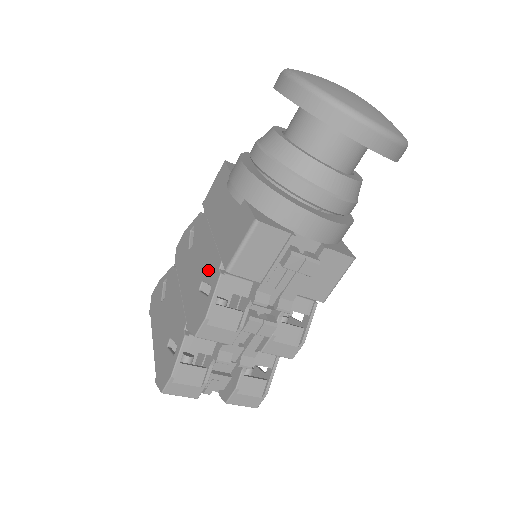
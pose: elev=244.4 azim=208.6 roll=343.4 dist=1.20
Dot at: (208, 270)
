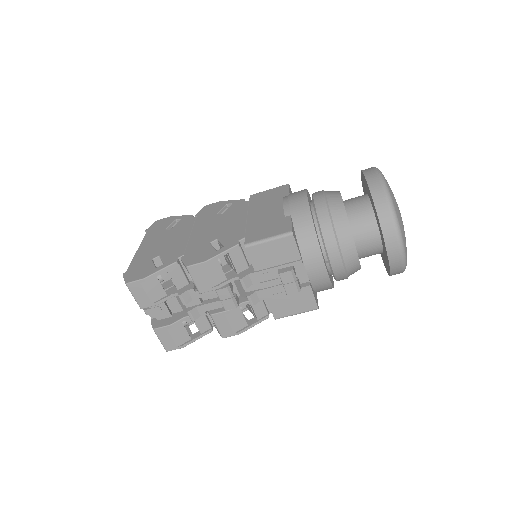
Dot at: (228, 236)
